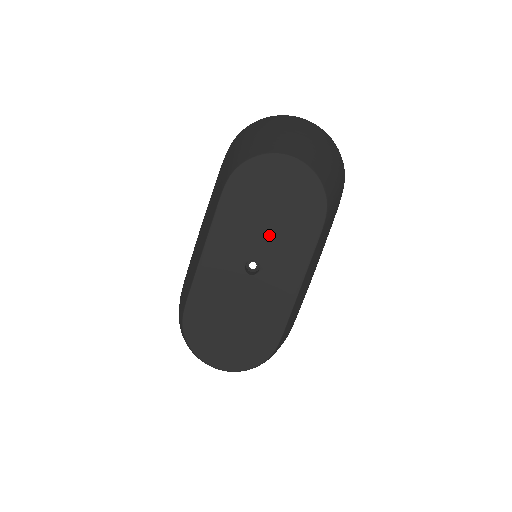
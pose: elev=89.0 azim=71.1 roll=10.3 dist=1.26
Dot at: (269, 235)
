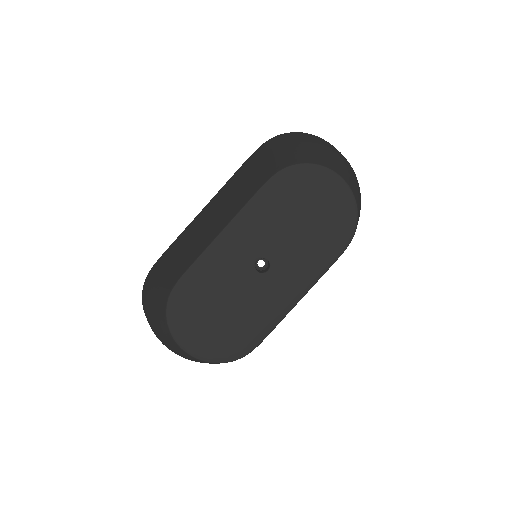
Dot at: (291, 241)
